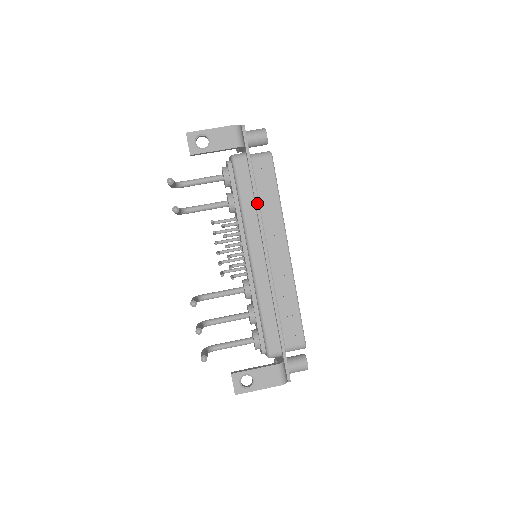
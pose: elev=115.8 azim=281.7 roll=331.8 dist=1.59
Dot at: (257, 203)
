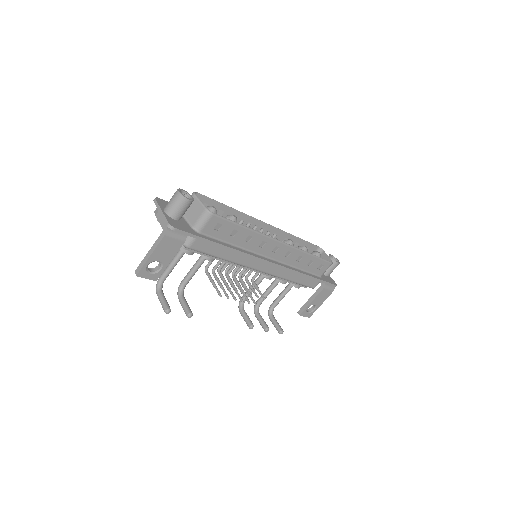
Dot at: (235, 251)
